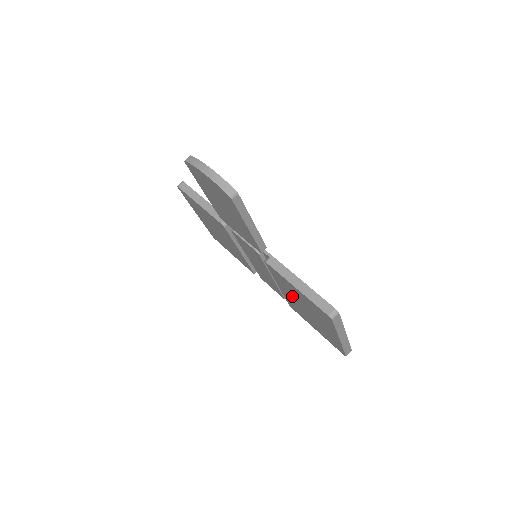
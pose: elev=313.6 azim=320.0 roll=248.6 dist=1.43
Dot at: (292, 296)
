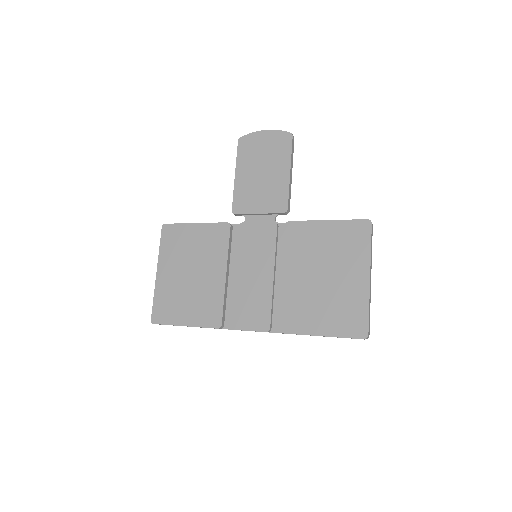
Dot at: (306, 266)
